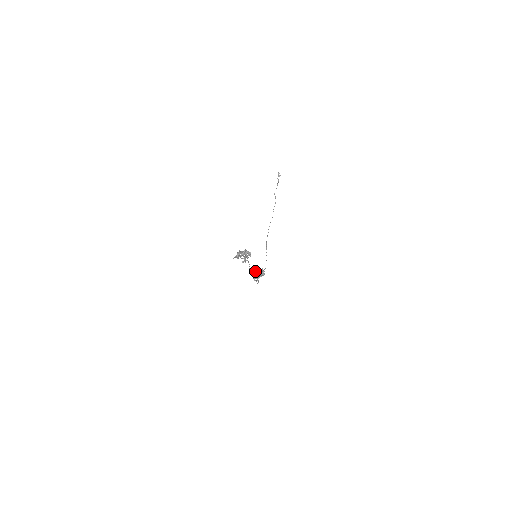
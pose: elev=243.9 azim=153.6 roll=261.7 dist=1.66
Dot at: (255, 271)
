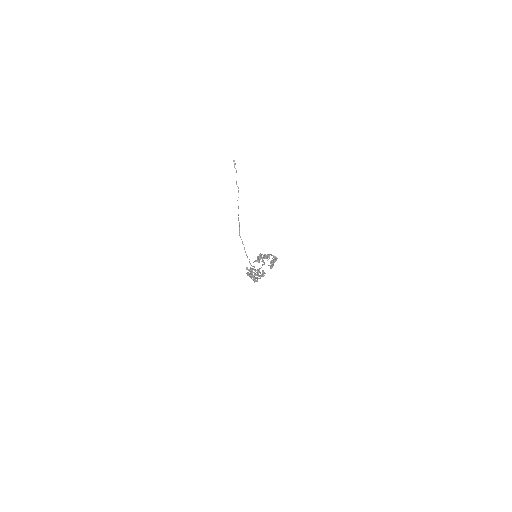
Dot at: (258, 272)
